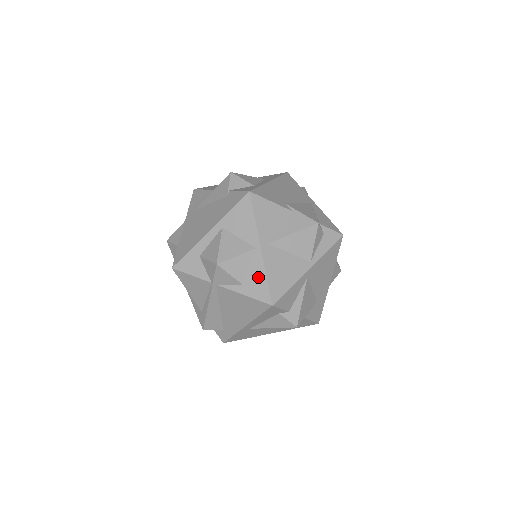
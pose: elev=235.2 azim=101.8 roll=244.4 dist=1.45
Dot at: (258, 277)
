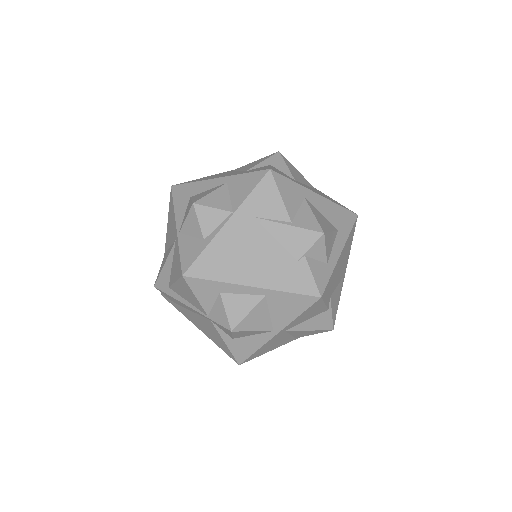
Dot at: (251, 345)
